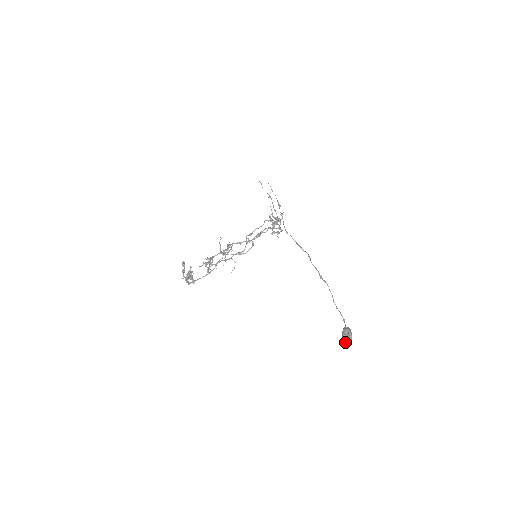
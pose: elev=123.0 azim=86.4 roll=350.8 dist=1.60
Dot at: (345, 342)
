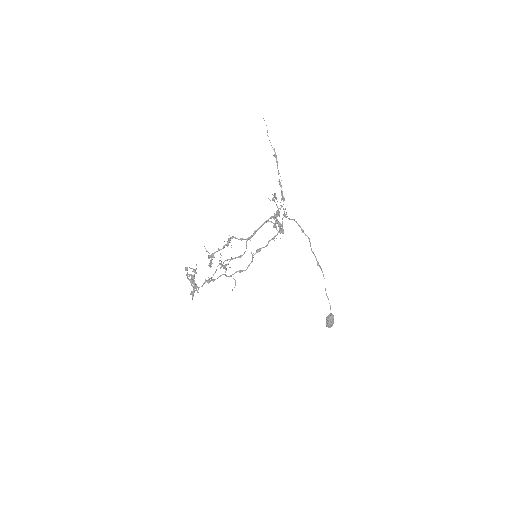
Dot at: occluded
